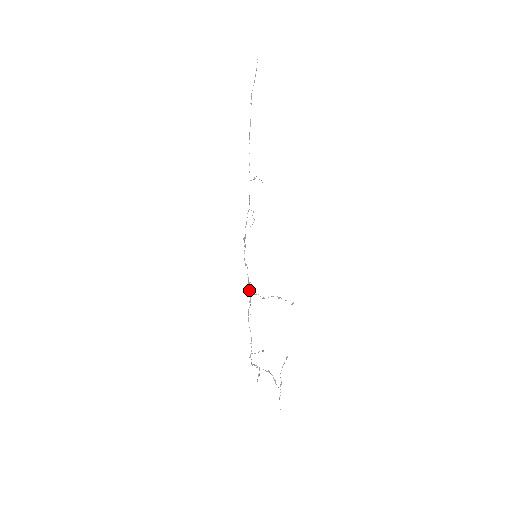
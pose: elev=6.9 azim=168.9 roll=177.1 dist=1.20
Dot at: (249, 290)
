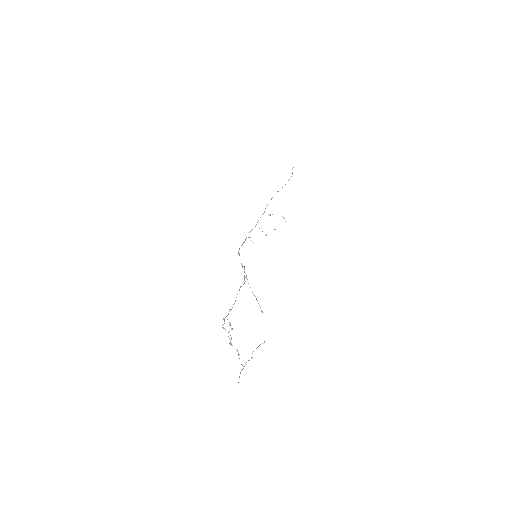
Dot at: (244, 271)
